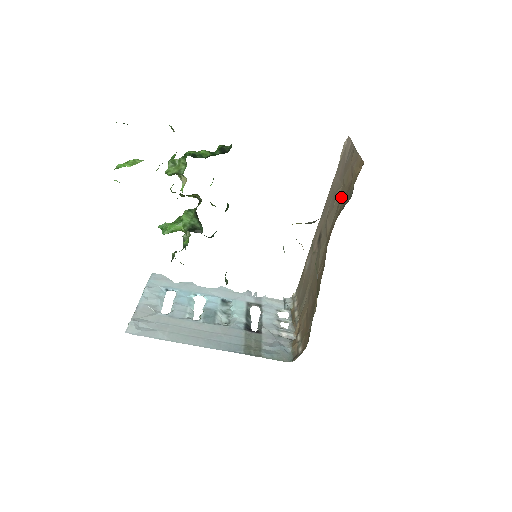
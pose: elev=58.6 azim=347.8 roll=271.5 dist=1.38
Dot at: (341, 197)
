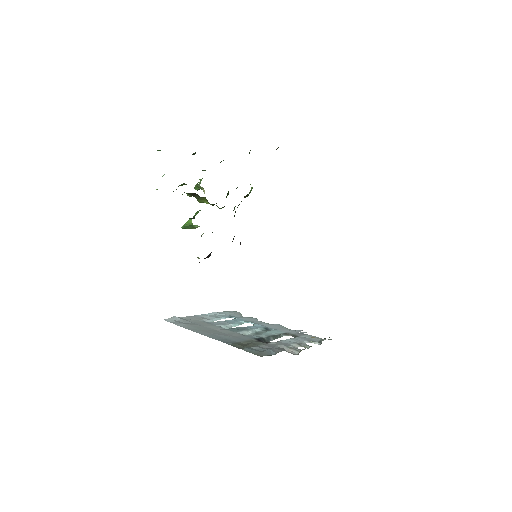
Dot at: occluded
